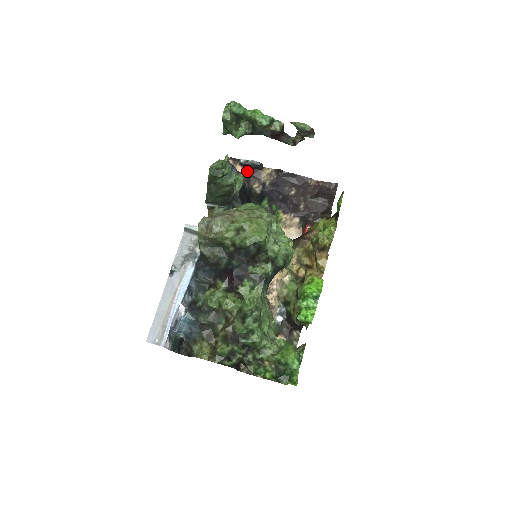
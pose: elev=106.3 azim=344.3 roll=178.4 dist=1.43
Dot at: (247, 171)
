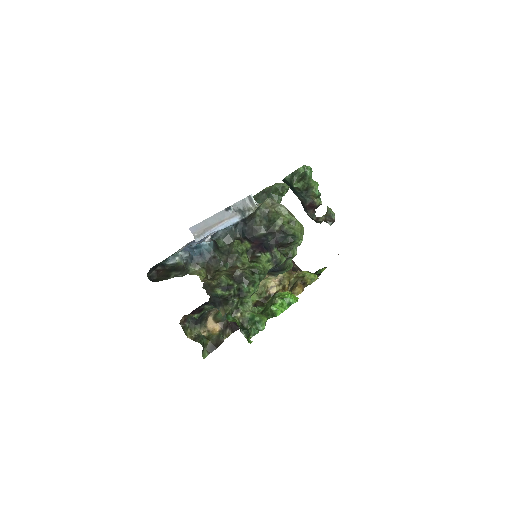
Dot at: occluded
